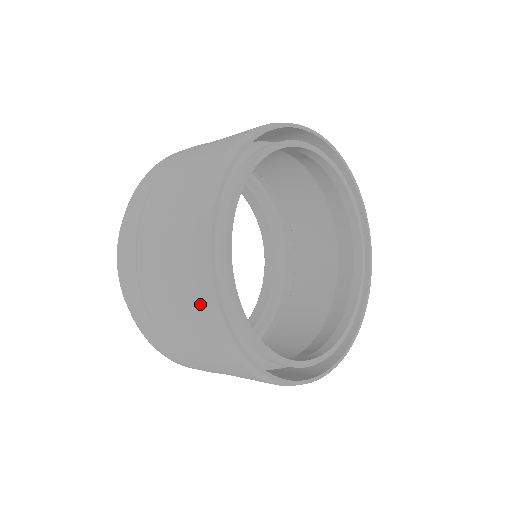
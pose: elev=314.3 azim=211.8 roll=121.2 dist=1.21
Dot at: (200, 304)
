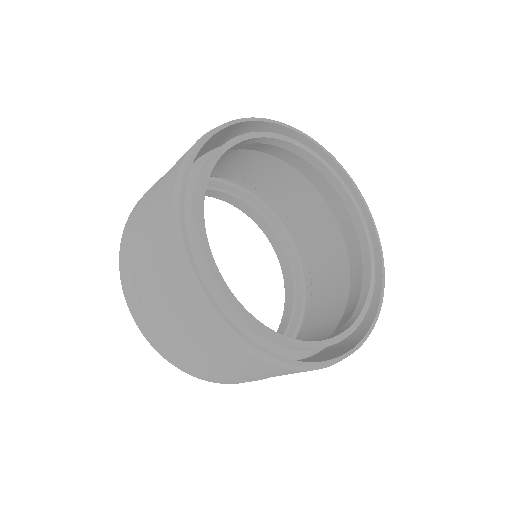
Dot at: (284, 371)
